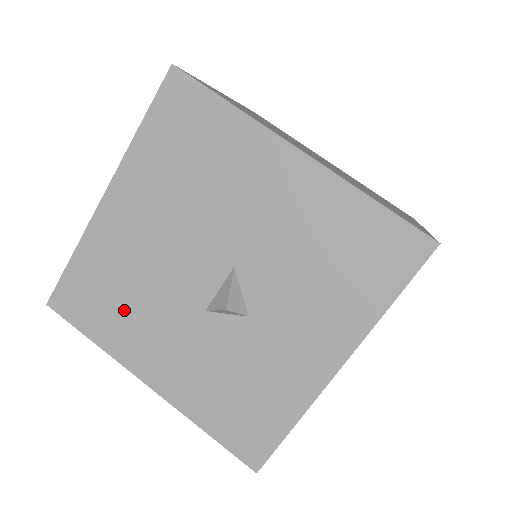
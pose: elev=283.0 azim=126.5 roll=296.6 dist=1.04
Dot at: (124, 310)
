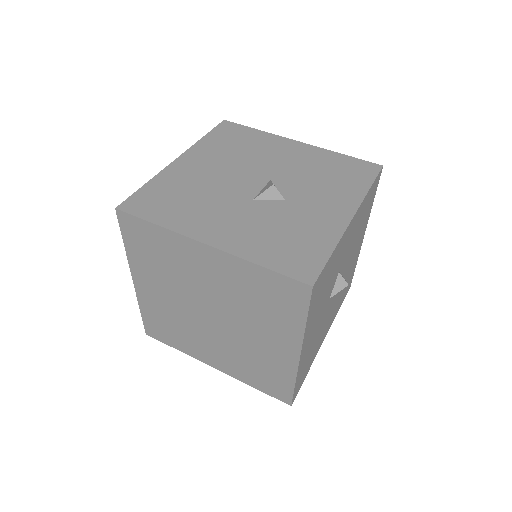
Dot at: (187, 205)
